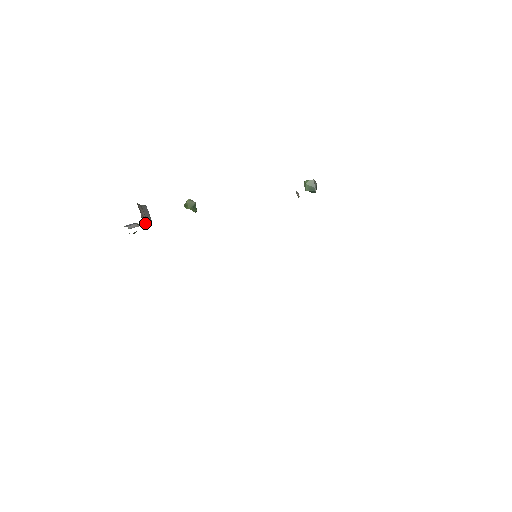
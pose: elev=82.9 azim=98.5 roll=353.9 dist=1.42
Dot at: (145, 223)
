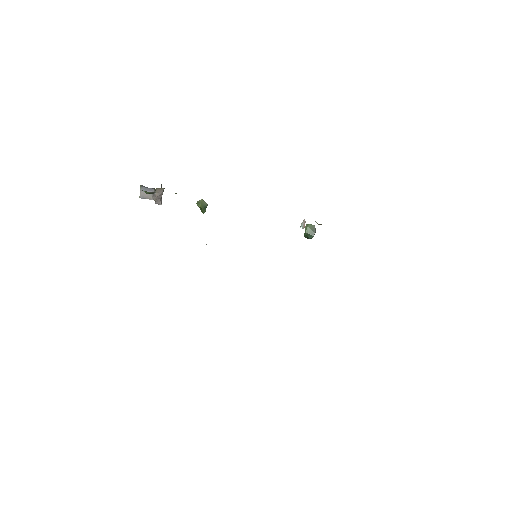
Dot at: (159, 196)
